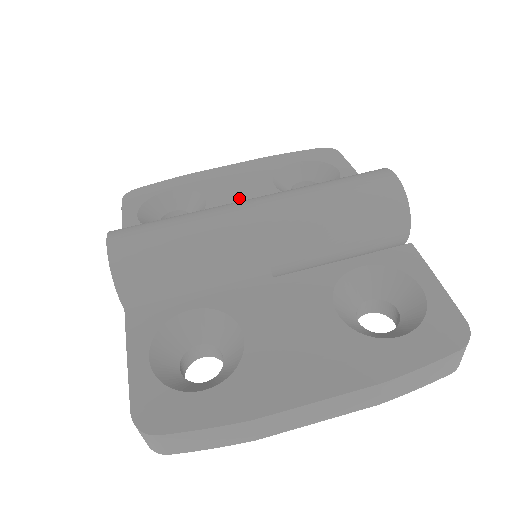
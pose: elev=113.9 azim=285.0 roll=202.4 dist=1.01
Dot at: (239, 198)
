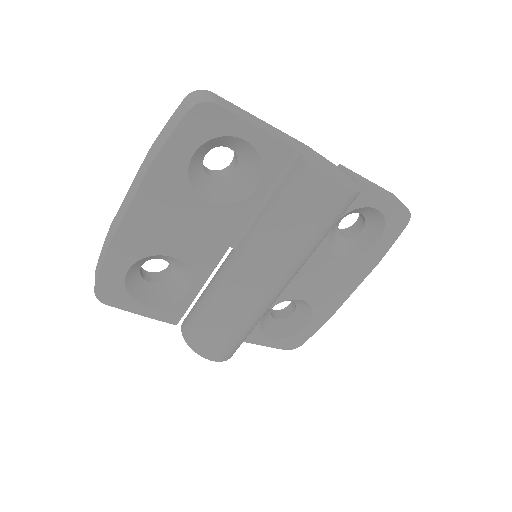
Dot at: (198, 238)
